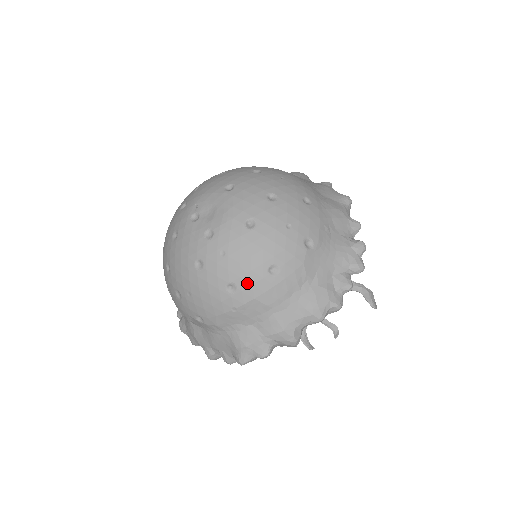
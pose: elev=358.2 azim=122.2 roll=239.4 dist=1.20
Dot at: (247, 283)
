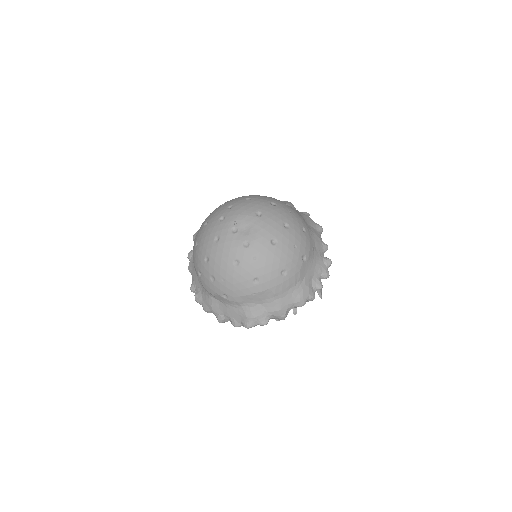
Dot at: (267, 279)
